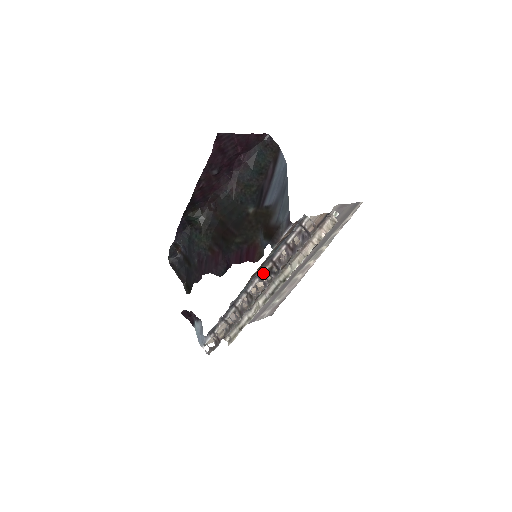
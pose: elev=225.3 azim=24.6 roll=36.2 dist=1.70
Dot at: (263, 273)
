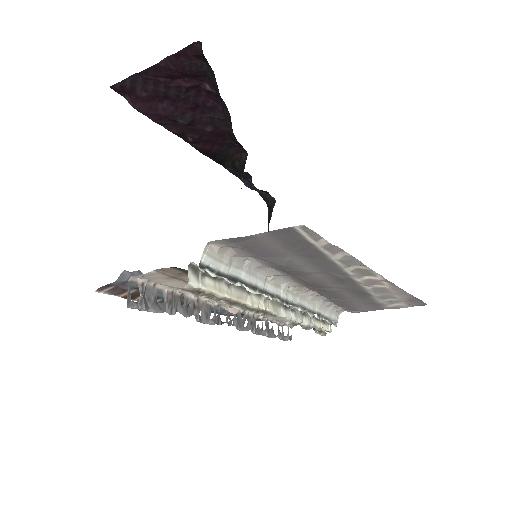
Dot at: occluded
